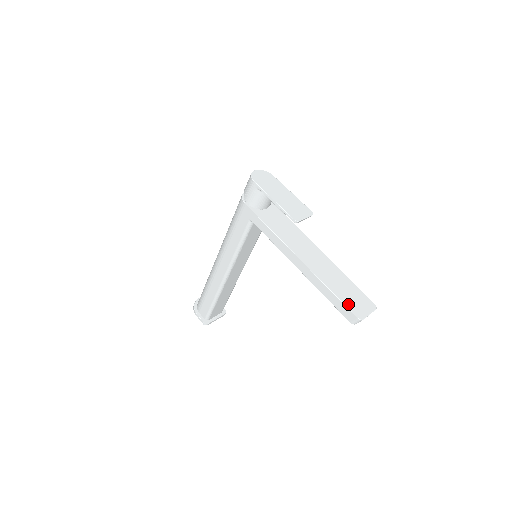
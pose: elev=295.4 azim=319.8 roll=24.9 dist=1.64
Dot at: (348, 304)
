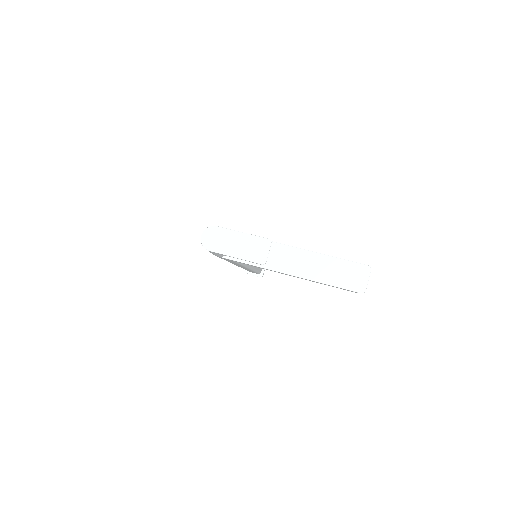
Dot at: (347, 286)
